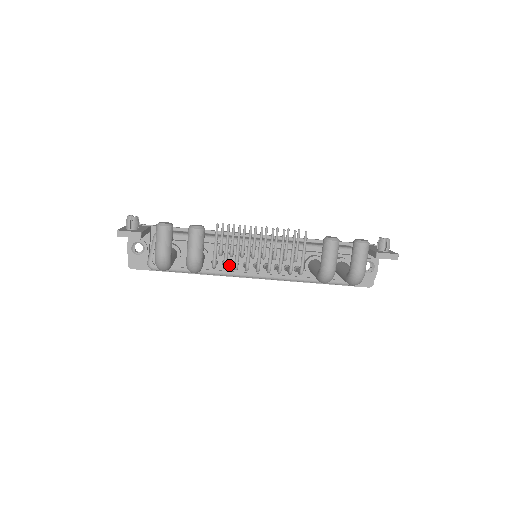
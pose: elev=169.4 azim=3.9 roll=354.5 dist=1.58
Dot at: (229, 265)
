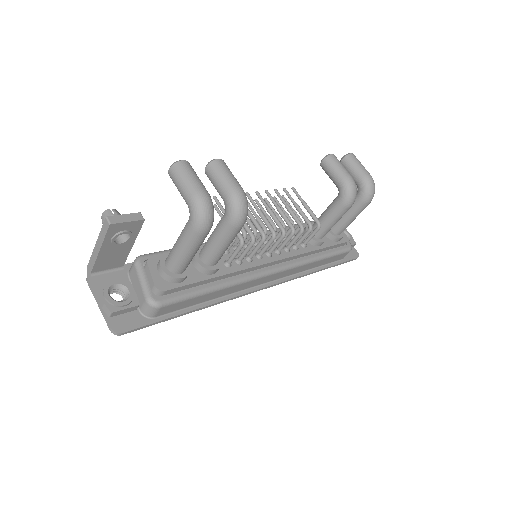
Dot at: (244, 262)
